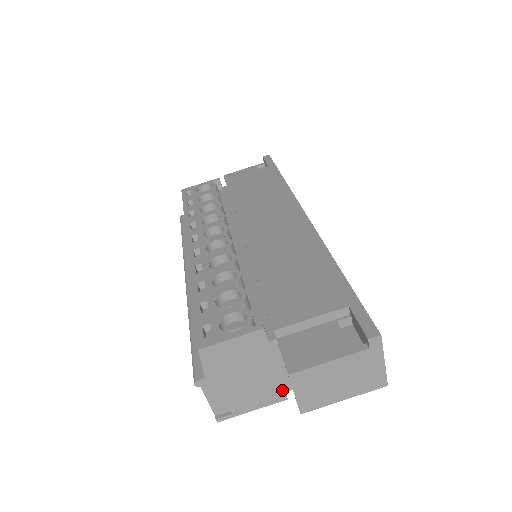
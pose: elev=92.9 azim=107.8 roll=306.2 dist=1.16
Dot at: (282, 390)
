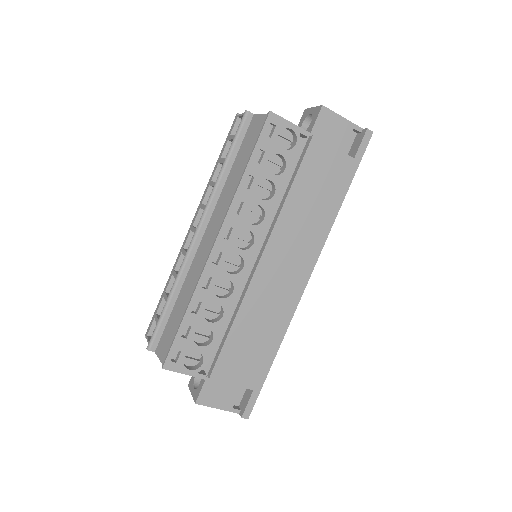
Dot at: occluded
